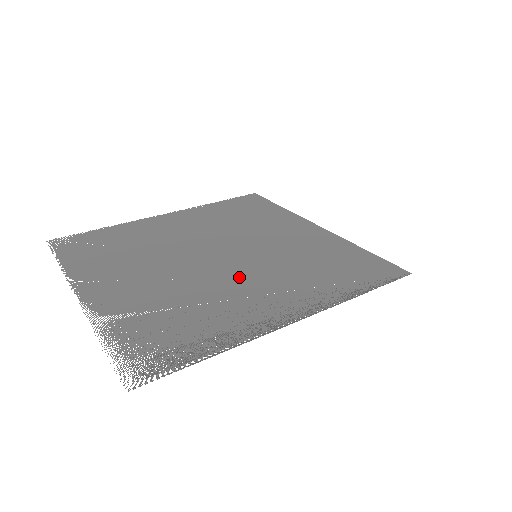
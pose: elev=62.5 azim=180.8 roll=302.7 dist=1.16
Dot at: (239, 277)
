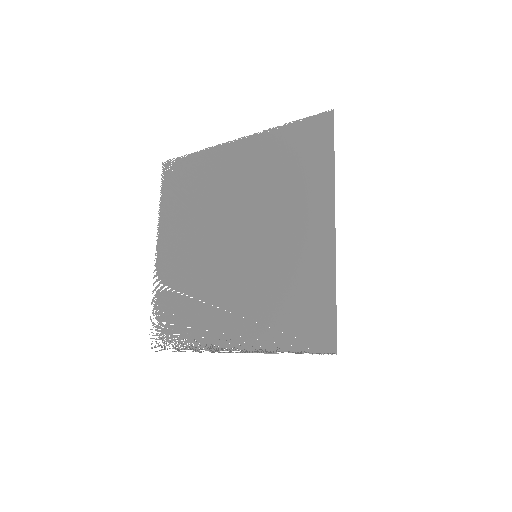
Dot at: (230, 281)
